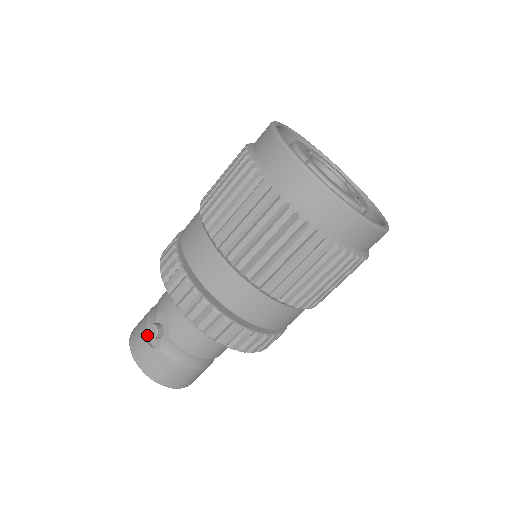
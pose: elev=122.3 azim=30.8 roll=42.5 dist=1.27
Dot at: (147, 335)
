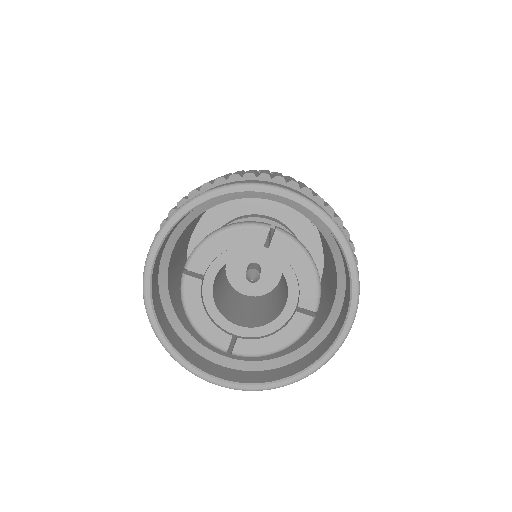
Dot at: occluded
